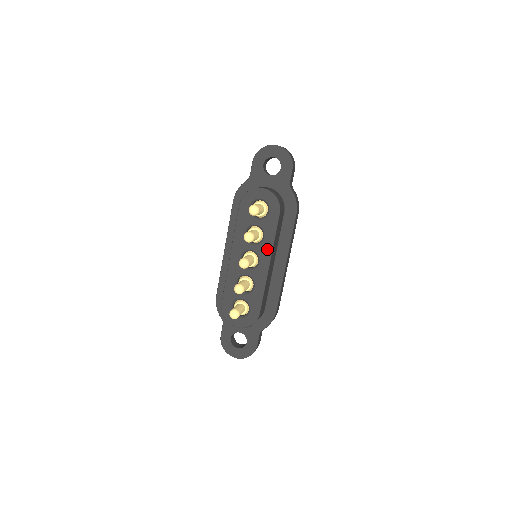
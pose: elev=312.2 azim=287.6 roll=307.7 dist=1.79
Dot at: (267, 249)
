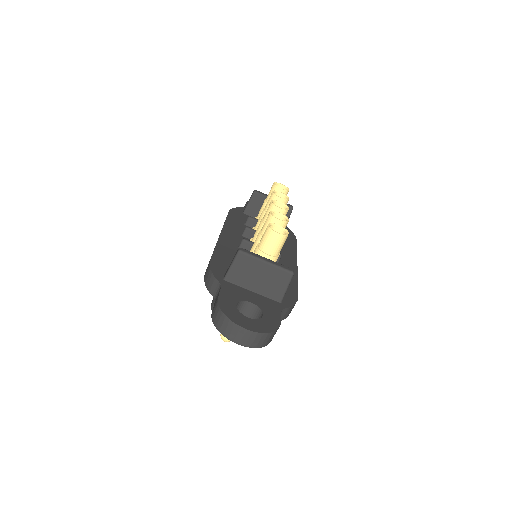
Dot at: occluded
